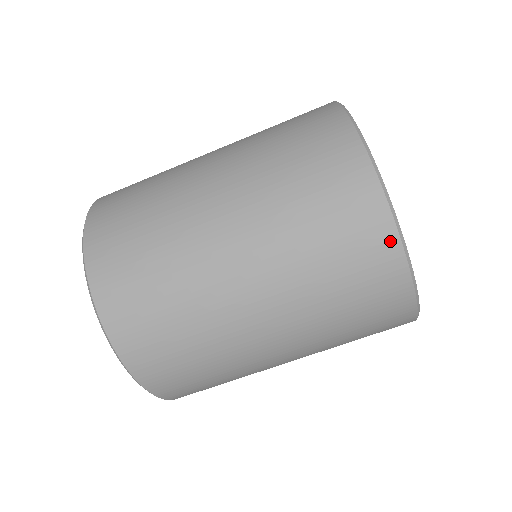
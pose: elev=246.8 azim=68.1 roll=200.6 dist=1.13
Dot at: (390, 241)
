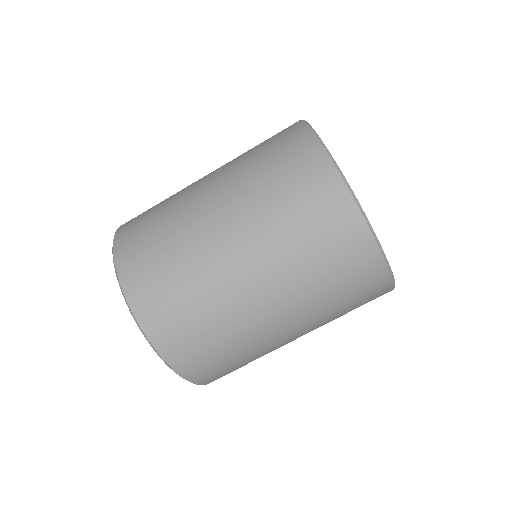
Dot at: (310, 142)
